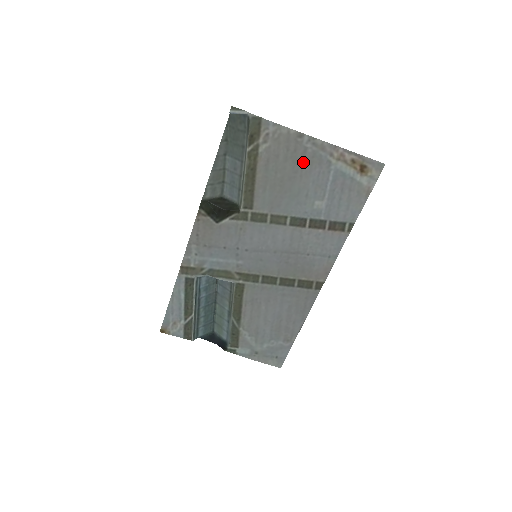
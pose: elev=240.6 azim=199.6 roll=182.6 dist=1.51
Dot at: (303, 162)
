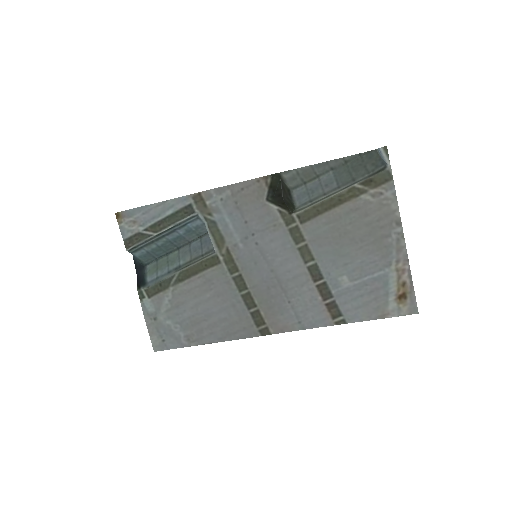
Dot at: (375, 241)
